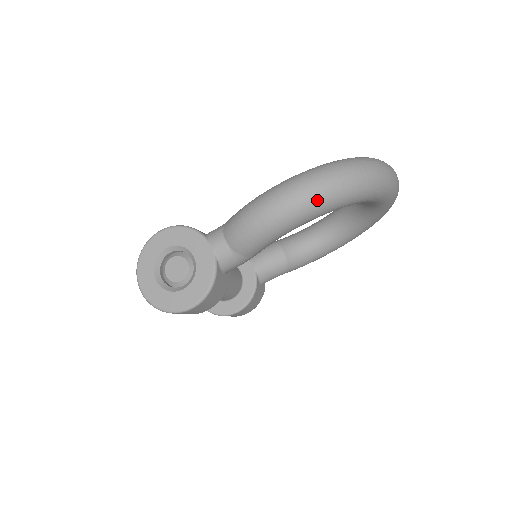
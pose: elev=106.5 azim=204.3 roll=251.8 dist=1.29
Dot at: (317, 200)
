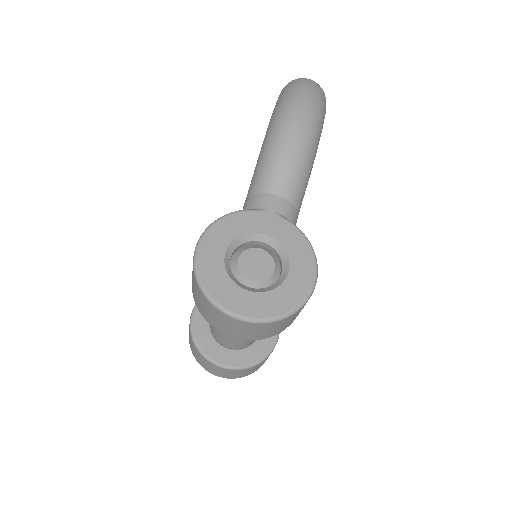
Dot at: (320, 101)
